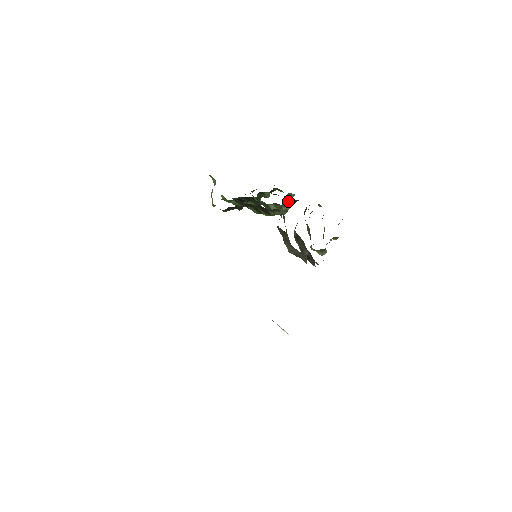
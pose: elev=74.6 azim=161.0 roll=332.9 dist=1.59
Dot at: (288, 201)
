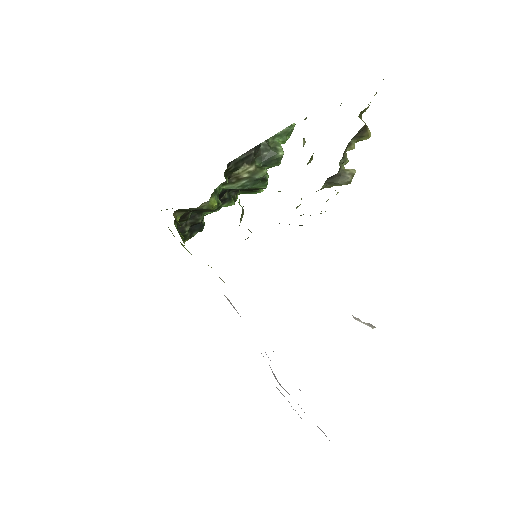
Dot at: (267, 152)
